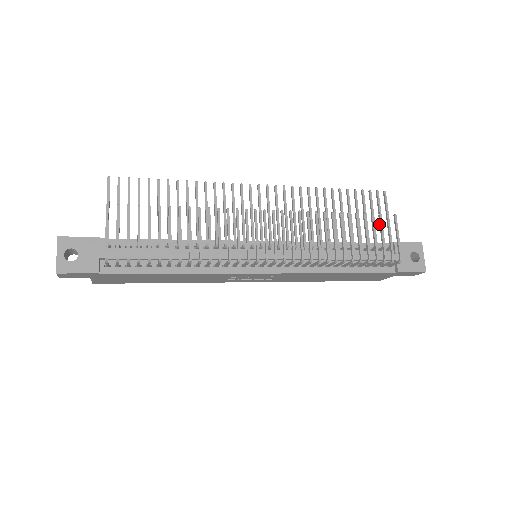
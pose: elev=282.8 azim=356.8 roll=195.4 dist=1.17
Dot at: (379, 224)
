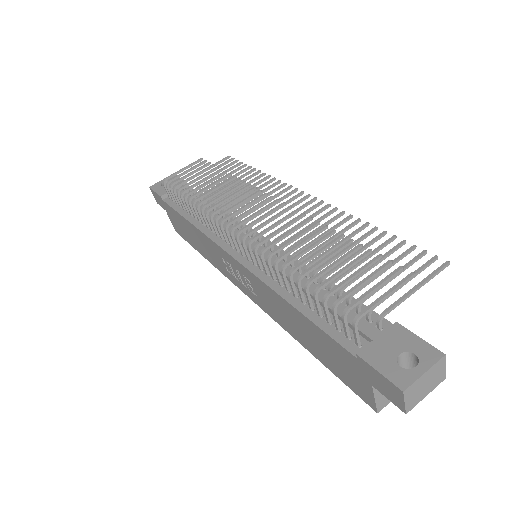
Dot at: (378, 270)
